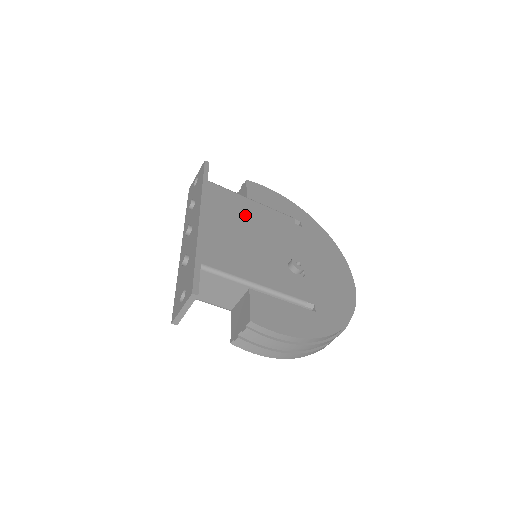
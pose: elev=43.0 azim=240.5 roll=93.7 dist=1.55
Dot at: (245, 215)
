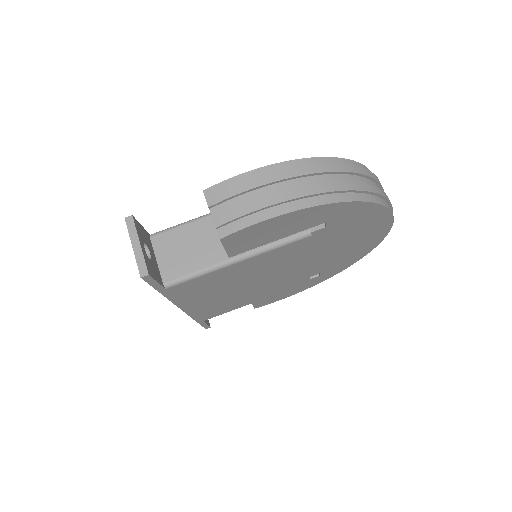
Dot at: occluded
